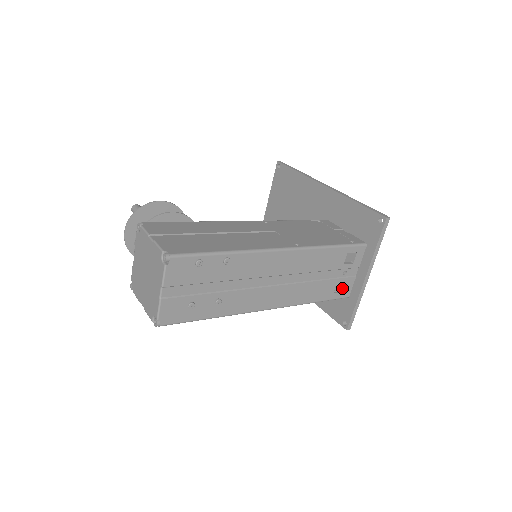
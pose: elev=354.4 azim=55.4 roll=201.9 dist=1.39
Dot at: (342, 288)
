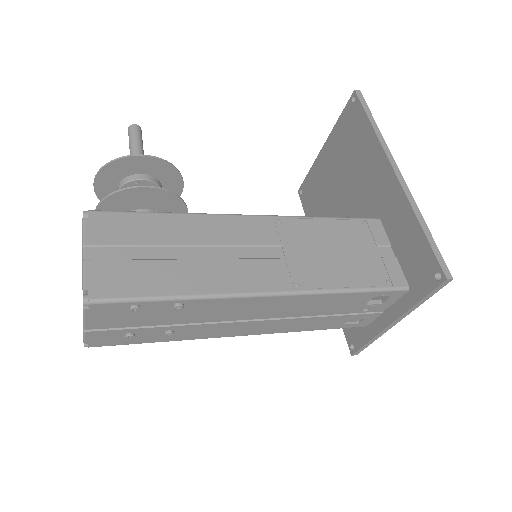
Dot at: (359, 320)
